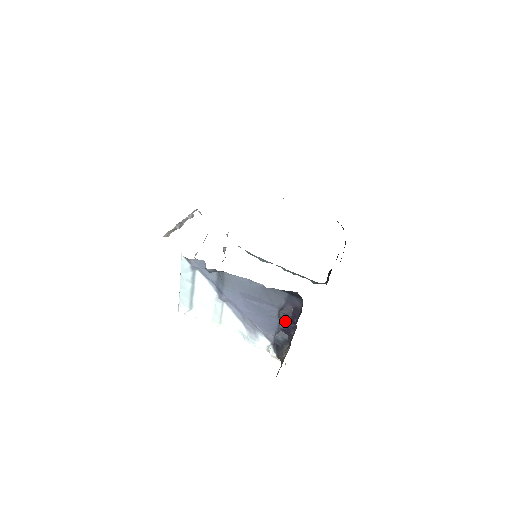
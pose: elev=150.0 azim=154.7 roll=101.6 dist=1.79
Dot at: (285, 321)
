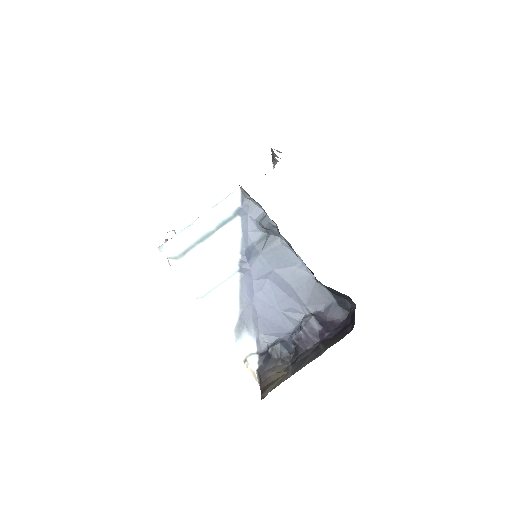
Dot at: (310, 330)
